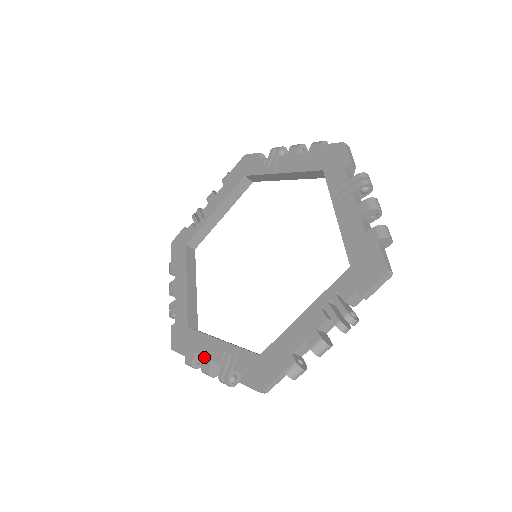
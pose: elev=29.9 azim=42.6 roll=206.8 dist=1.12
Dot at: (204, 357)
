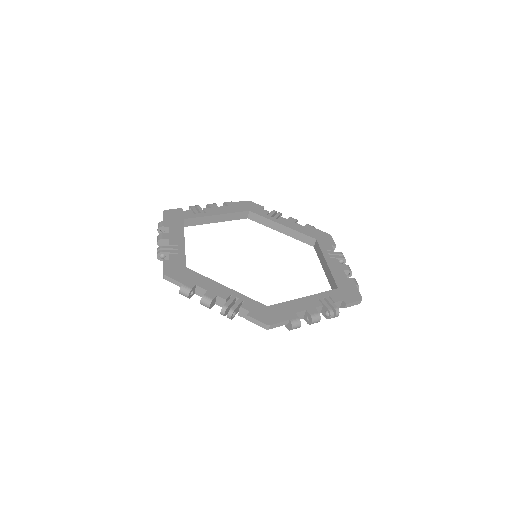
Dot at: (207, 290)
